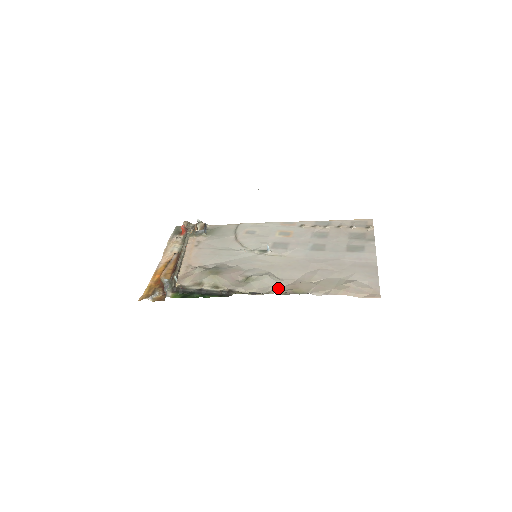
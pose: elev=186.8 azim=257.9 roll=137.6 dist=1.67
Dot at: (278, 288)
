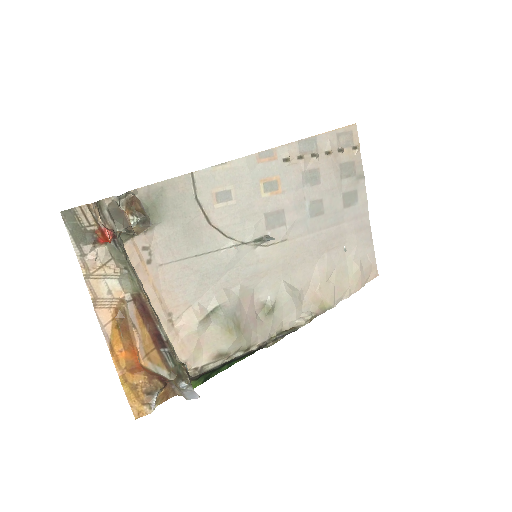
Dot at: (302, 307)
